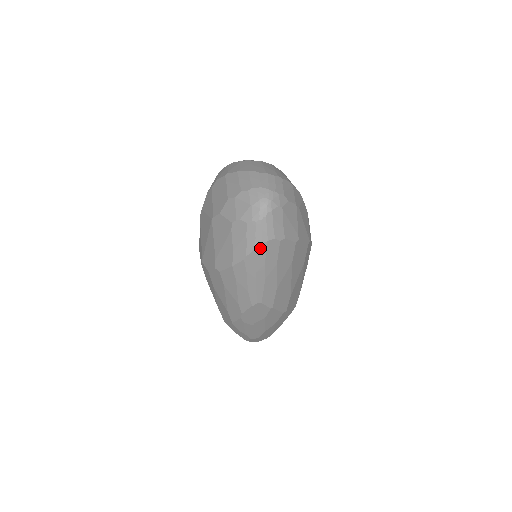
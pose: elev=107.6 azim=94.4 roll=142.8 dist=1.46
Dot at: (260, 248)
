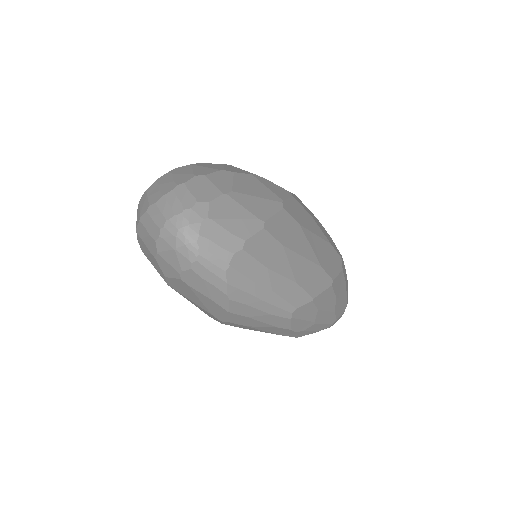
Dot at: (230, 277)
